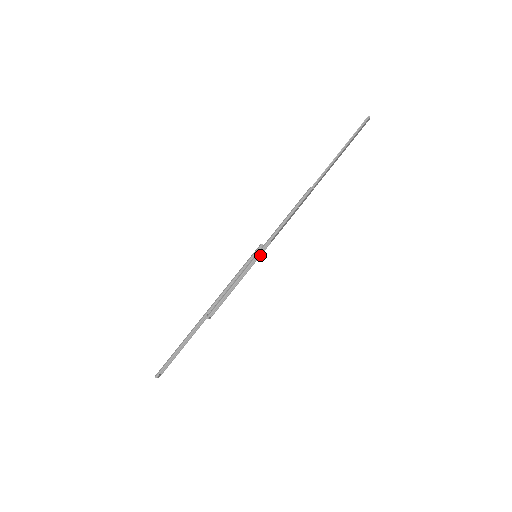
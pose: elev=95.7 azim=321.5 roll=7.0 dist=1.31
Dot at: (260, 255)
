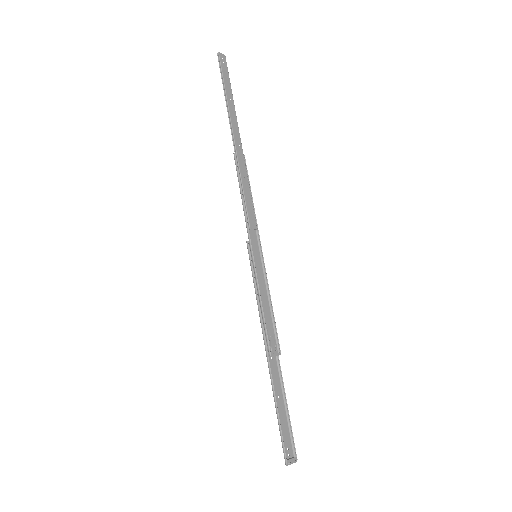
Dot at: (261, 251)
